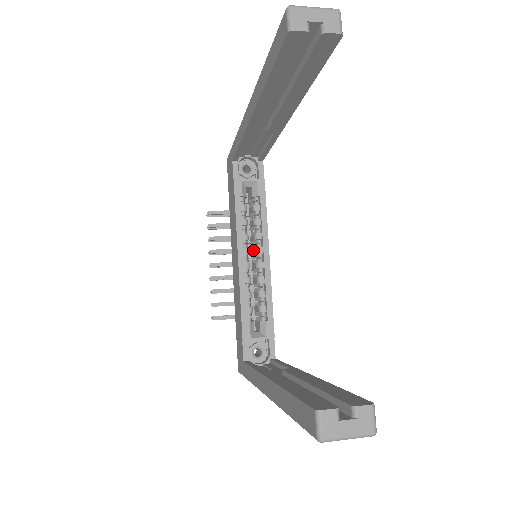
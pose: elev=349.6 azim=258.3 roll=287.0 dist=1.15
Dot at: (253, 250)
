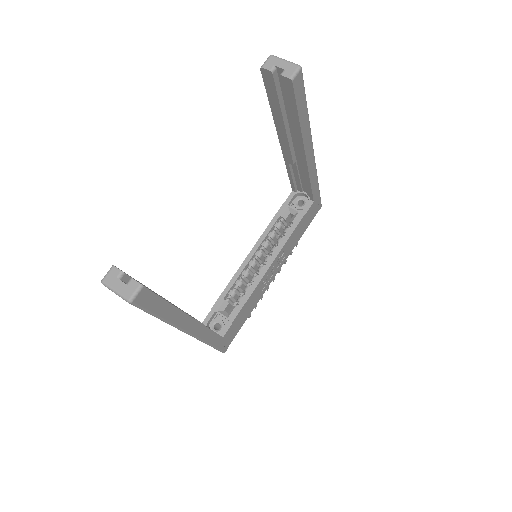
Dot at: occluded
